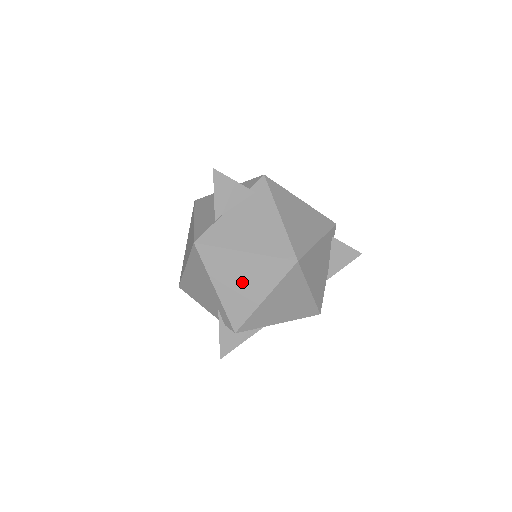
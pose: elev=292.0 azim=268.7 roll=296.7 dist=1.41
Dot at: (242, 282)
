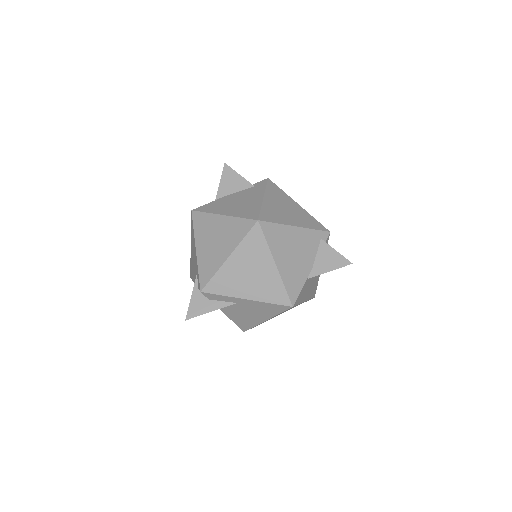
Dot at: (215, 242)
